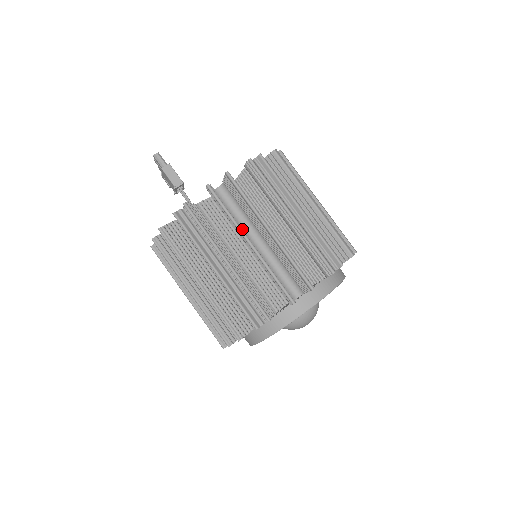
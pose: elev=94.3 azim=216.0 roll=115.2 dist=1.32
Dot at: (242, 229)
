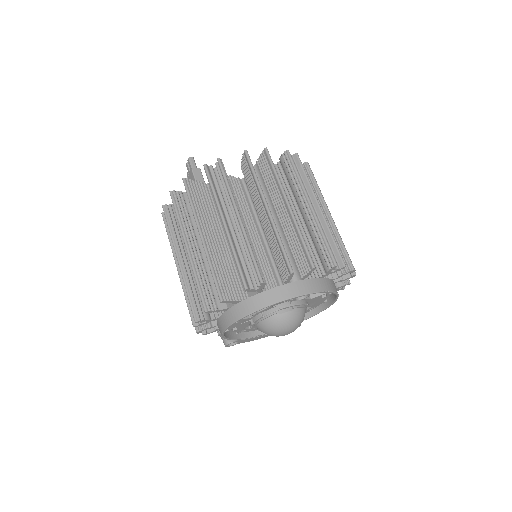
Dot at: (264, 196)
